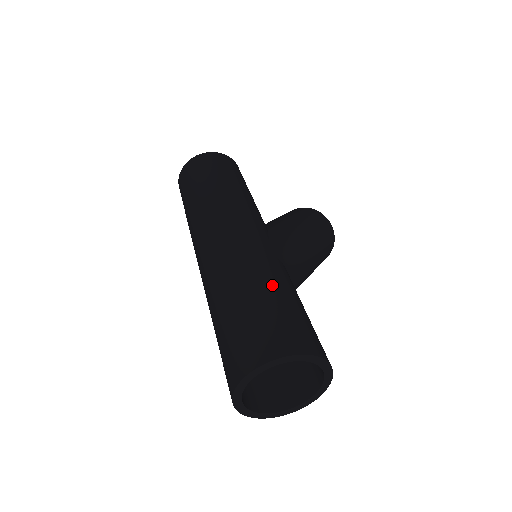
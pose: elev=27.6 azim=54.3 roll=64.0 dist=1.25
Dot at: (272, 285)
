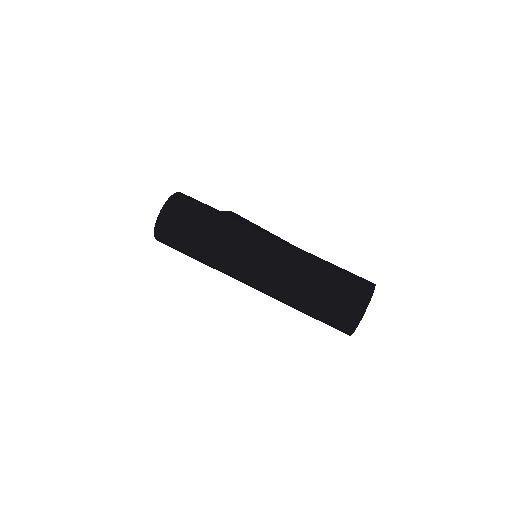
Dot at: (326, 263)
